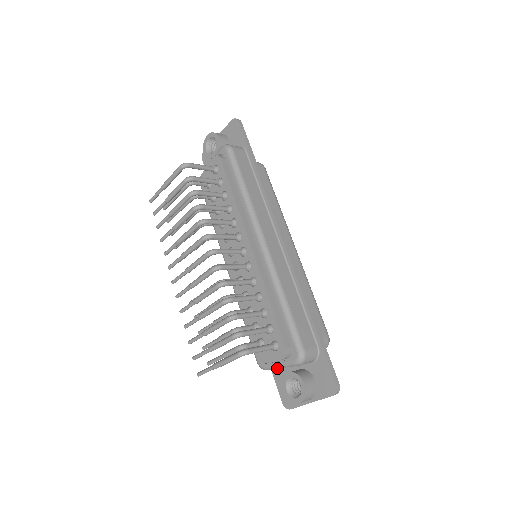
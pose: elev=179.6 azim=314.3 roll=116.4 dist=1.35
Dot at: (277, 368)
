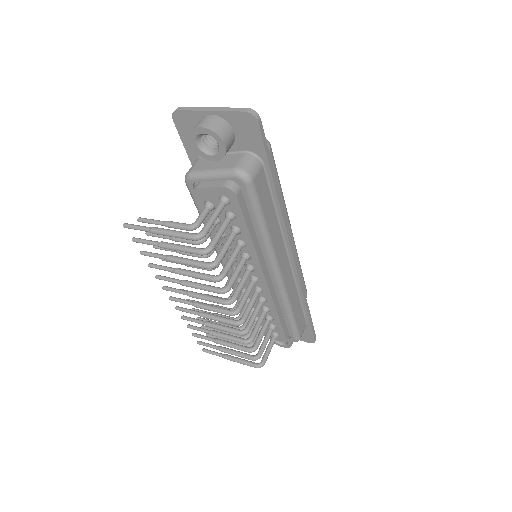
Dot at: occluded
